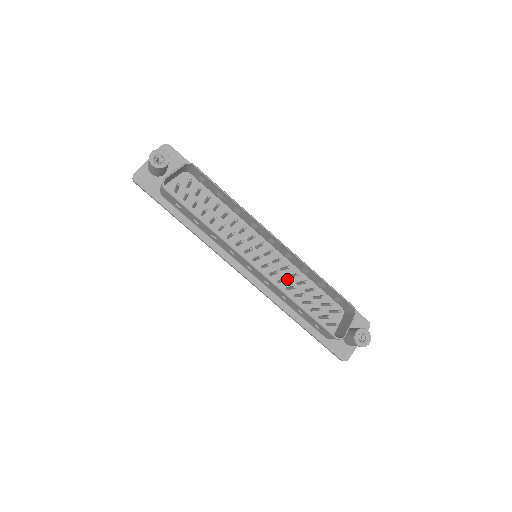
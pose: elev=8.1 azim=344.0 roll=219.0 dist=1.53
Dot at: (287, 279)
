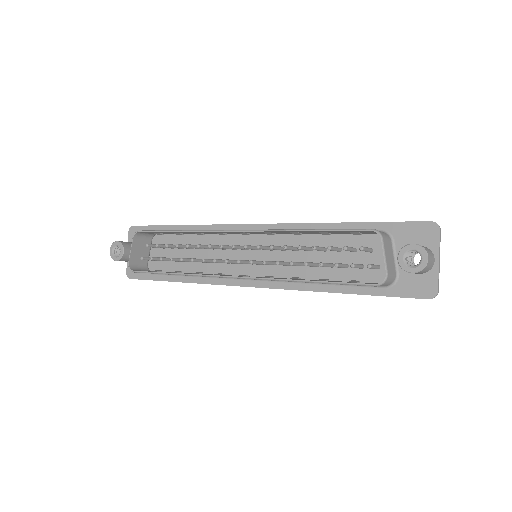
Dot at: (277, 262)
